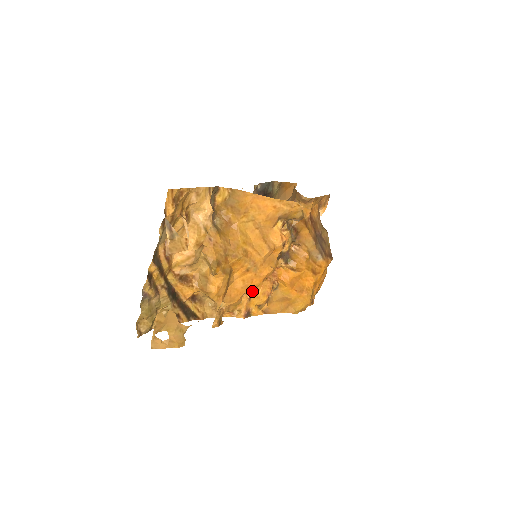
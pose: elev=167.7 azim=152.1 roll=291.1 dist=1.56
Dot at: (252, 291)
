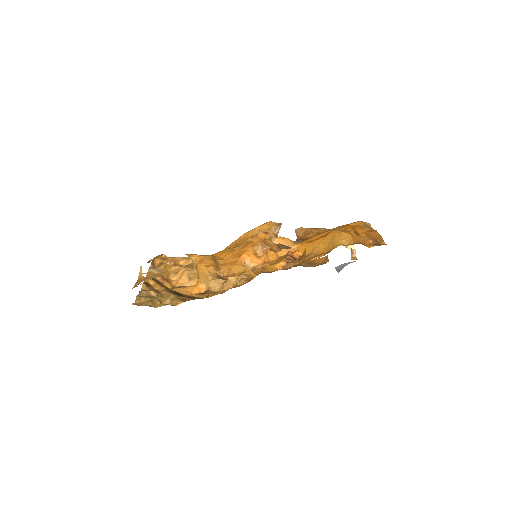
Dot at: (263, 265)
